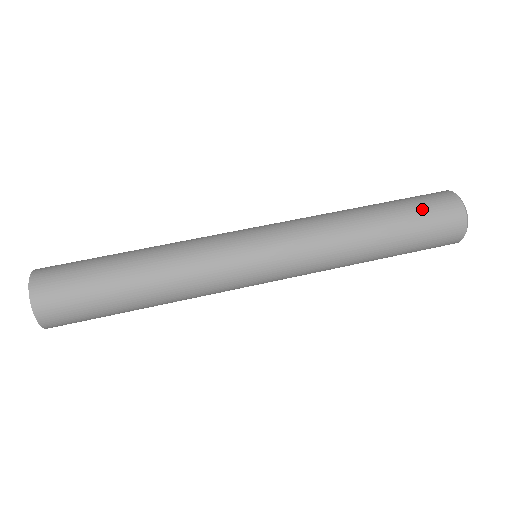
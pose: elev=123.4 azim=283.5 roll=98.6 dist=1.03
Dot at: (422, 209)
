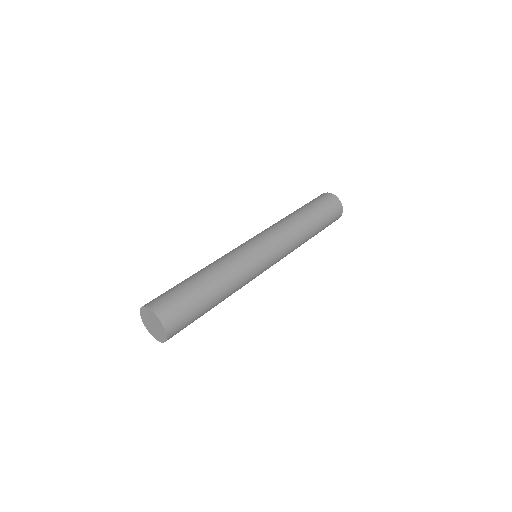
Dot at: (329, 214)
